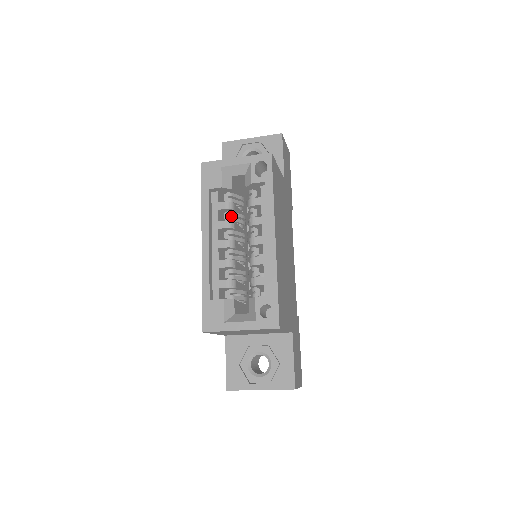
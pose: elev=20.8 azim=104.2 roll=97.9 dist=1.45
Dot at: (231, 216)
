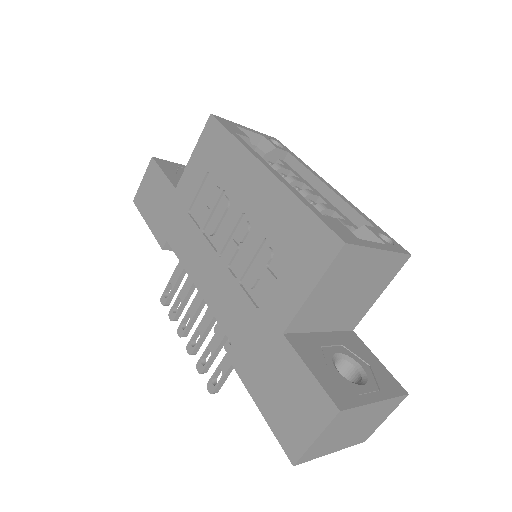
Dot at: occluded
